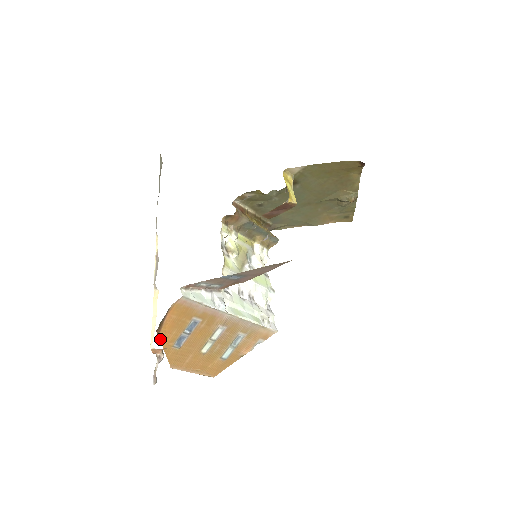
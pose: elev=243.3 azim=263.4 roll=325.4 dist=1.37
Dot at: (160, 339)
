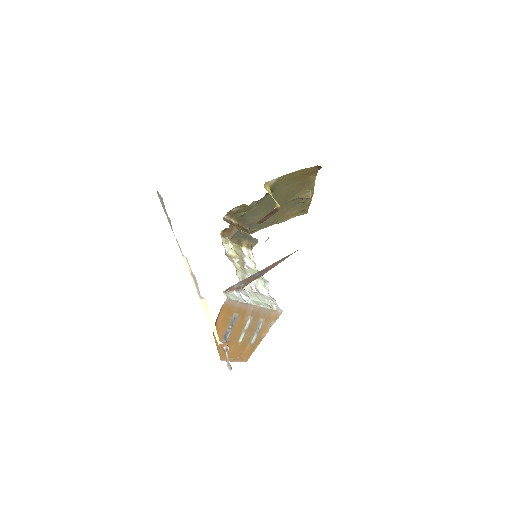
Dot at: (214, 338)
